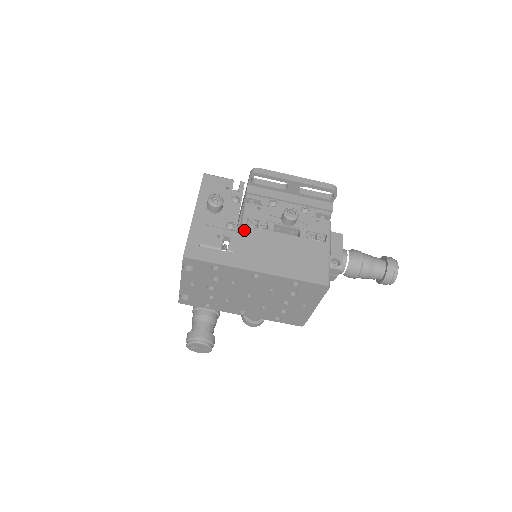
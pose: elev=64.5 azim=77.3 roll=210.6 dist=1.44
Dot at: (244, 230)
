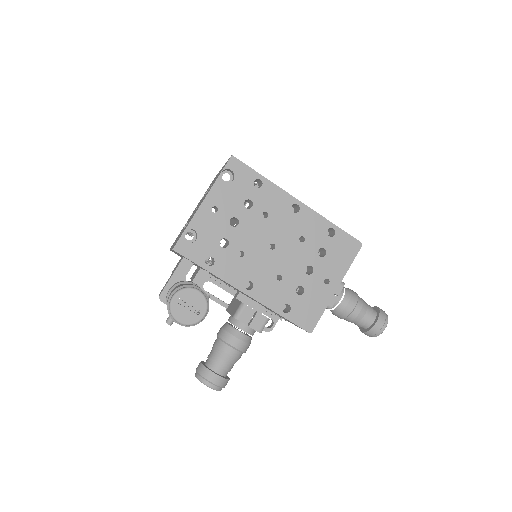
Dot at: occluded
